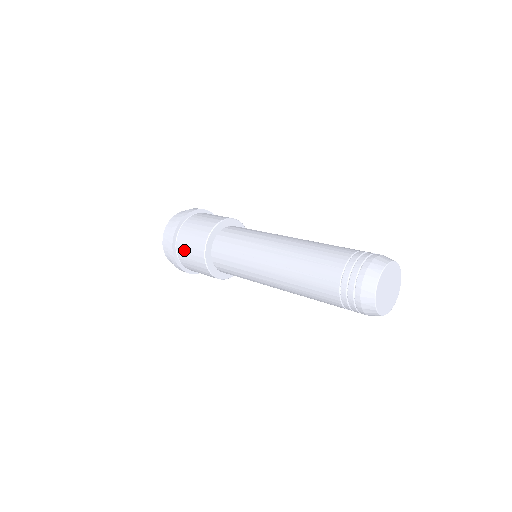
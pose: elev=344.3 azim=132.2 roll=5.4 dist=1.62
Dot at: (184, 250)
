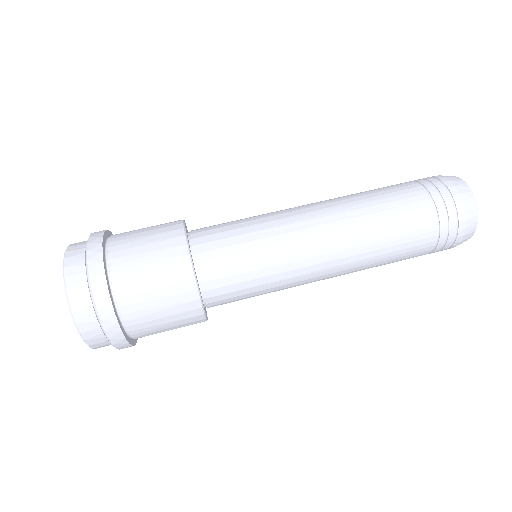
Dot at: (140, 297)
